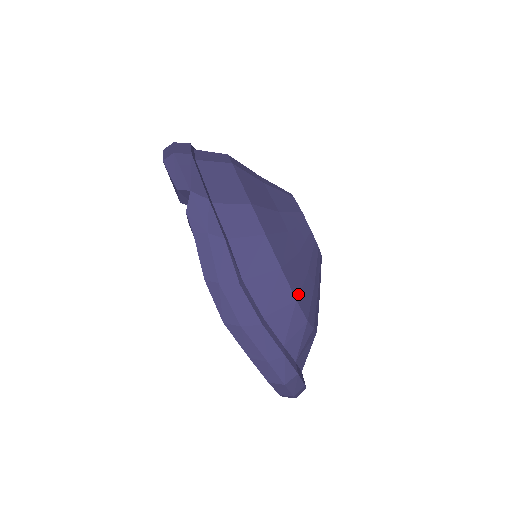
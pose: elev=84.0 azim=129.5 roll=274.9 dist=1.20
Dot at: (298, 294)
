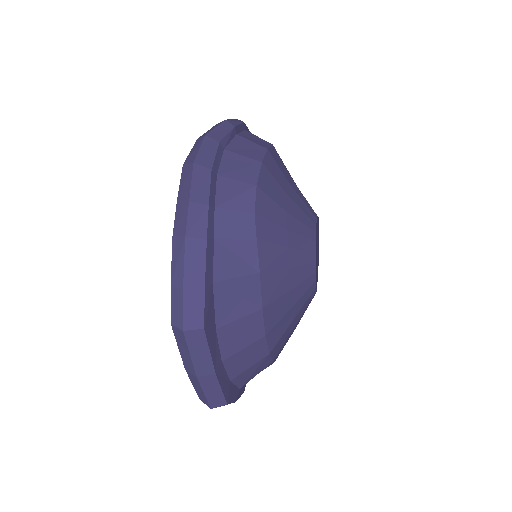
Dot at: (262, 190)
